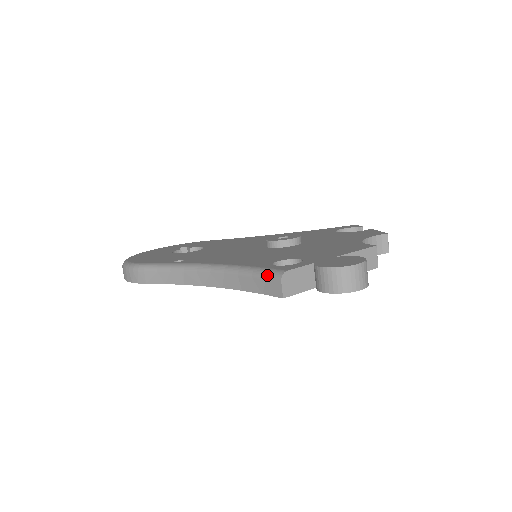
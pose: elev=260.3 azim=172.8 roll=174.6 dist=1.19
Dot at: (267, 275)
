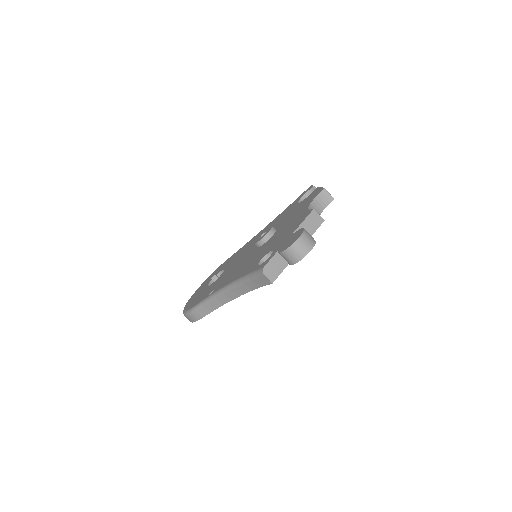
Dot at: (256, 275)
